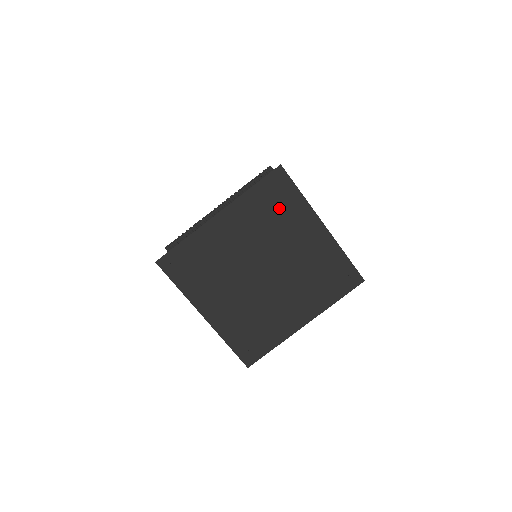
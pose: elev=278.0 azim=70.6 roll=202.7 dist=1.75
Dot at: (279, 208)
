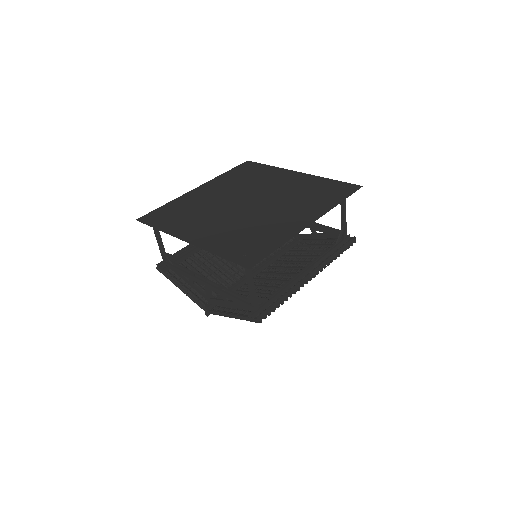
Dot at: (253, 175)
